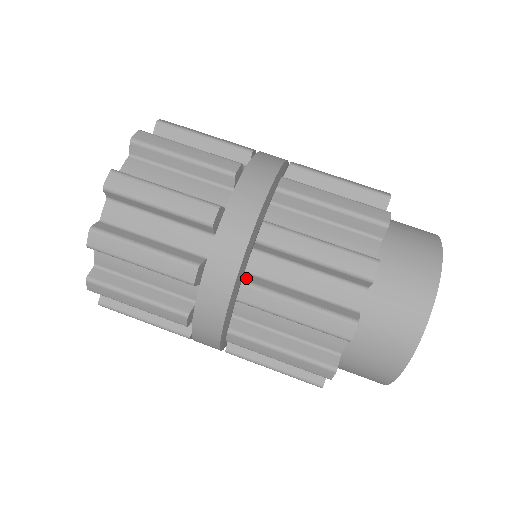
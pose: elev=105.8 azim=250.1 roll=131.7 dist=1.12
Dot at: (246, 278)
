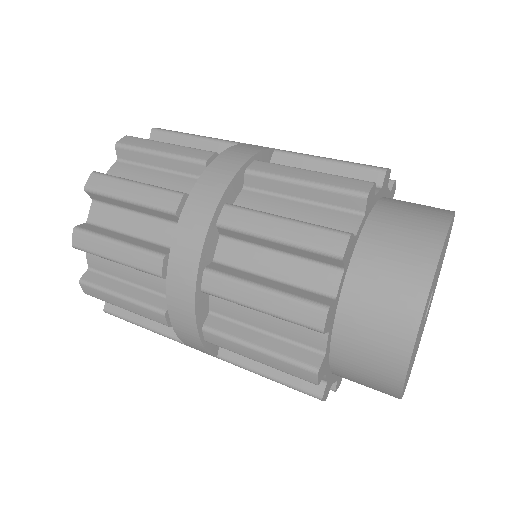
Dot at: occluded
